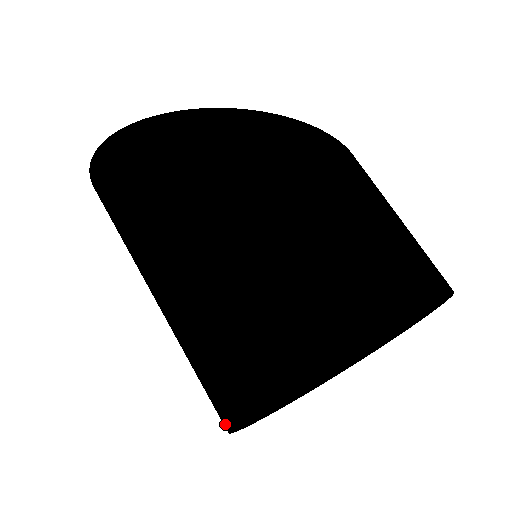
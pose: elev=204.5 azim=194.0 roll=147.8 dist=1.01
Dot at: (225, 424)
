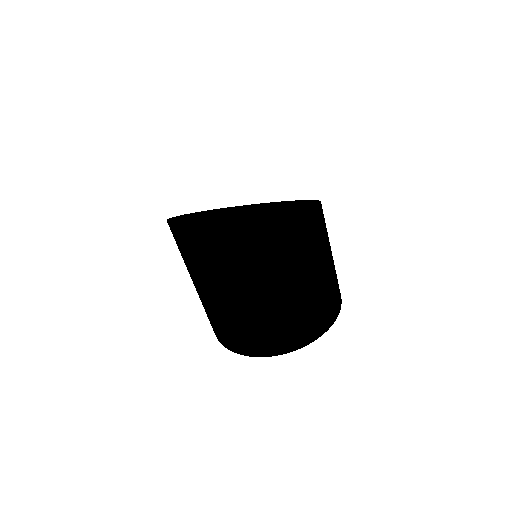
Dot at: (260, 353)
